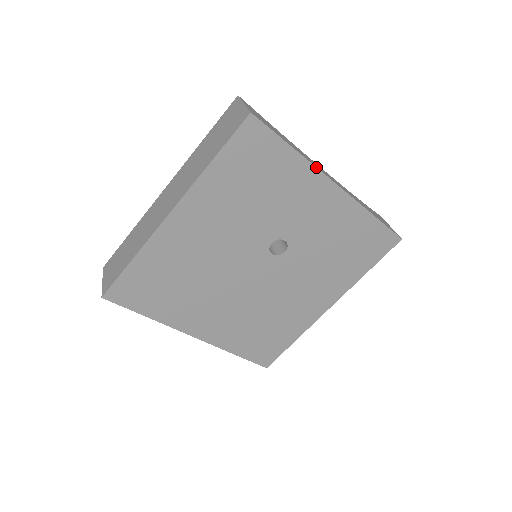
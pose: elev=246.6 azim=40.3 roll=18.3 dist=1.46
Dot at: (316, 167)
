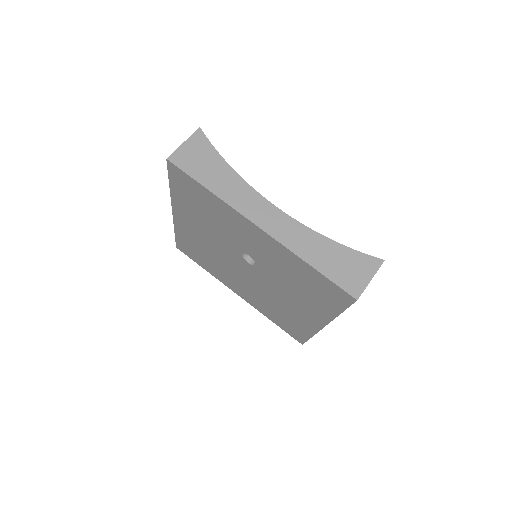
Dot at: (233, 208)
